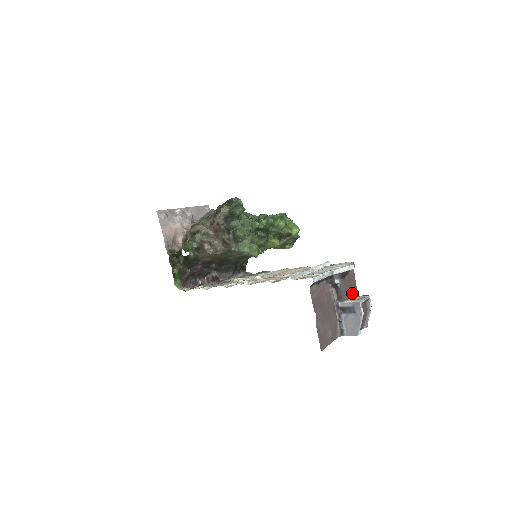
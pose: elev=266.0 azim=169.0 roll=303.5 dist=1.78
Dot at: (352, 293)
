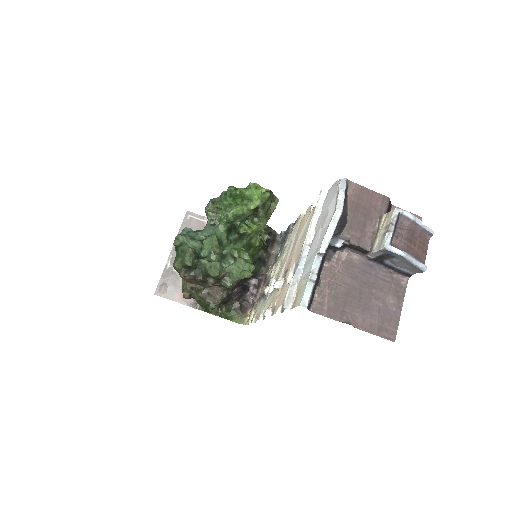
Dot at: (376, 216)
